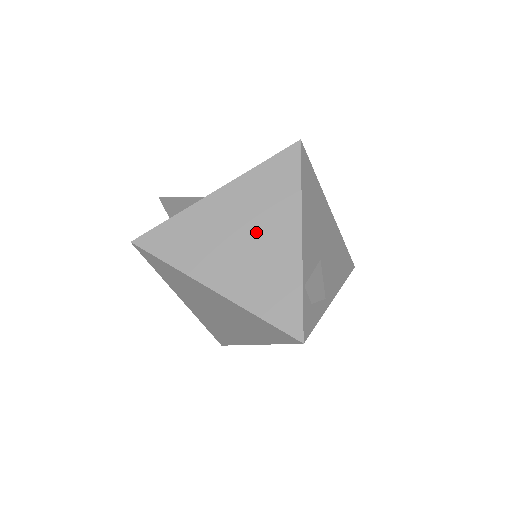
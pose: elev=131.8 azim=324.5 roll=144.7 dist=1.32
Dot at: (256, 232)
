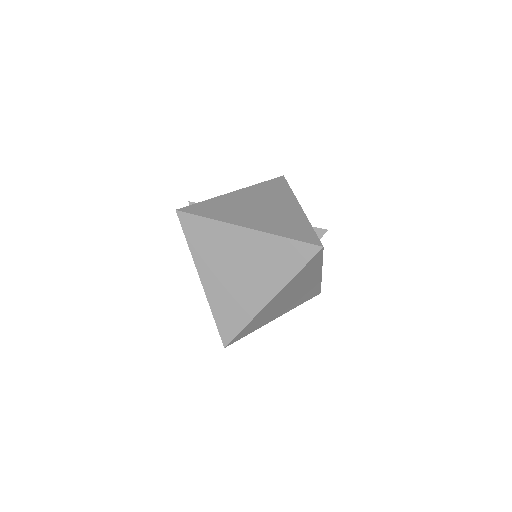
Dot at: (269, 205)
